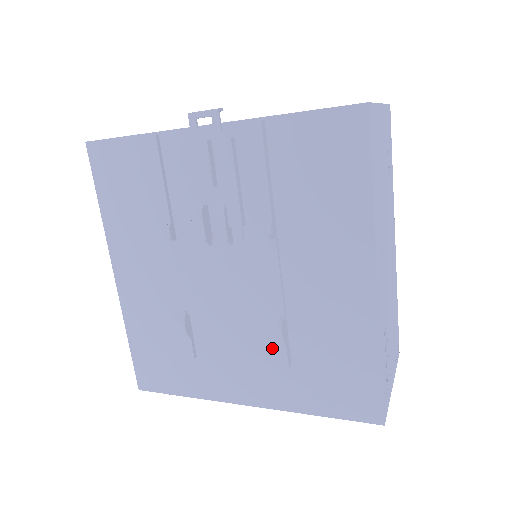
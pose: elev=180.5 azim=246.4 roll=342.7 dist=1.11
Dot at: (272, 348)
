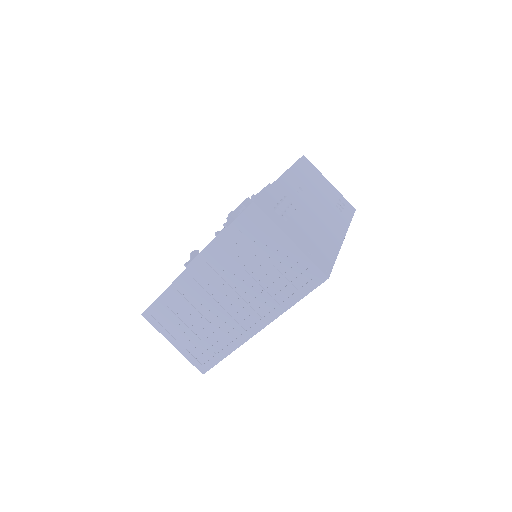
Dot at: occluded
